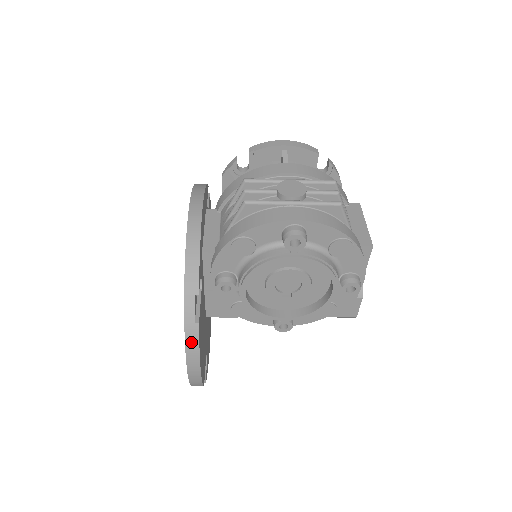
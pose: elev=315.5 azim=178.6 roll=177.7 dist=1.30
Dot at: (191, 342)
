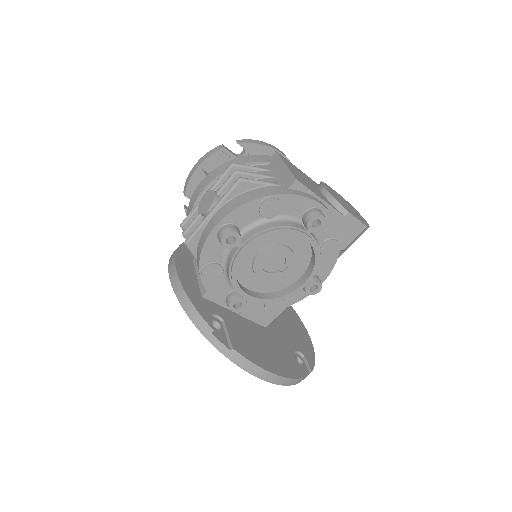
Dot at: (243, 364)
